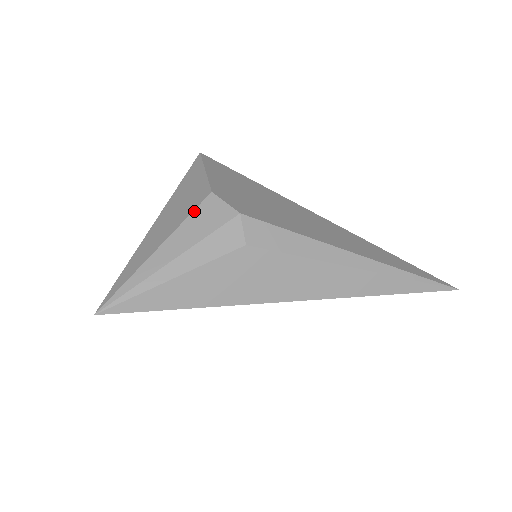
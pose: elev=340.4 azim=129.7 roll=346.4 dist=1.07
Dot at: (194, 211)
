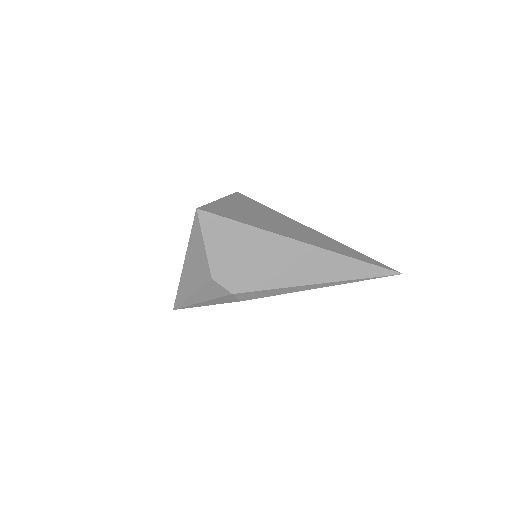
Dot at: (205, 285)
